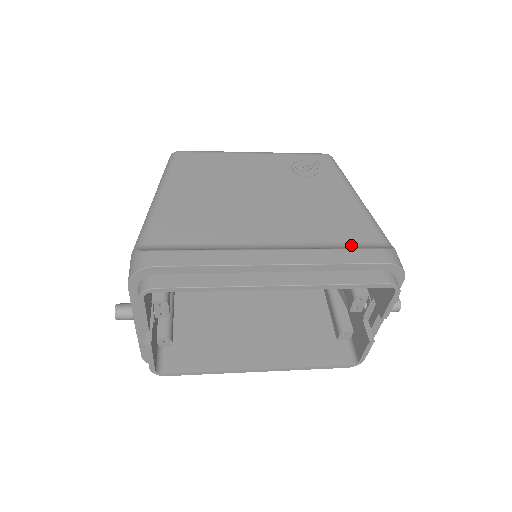
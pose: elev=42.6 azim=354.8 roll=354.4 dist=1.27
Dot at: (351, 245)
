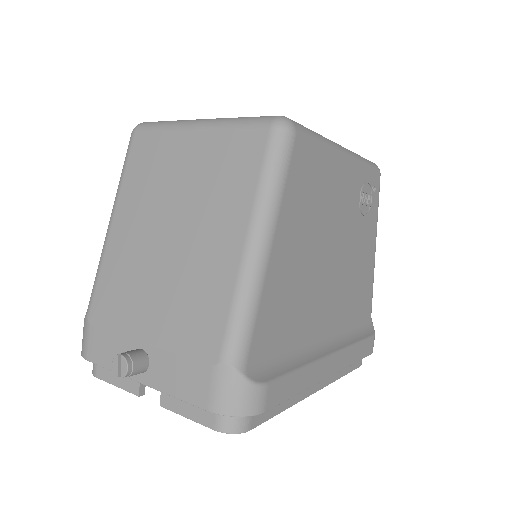
Dot at: (359, 325)
